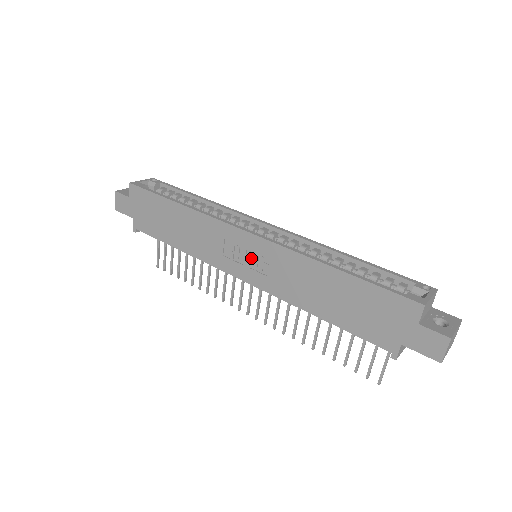
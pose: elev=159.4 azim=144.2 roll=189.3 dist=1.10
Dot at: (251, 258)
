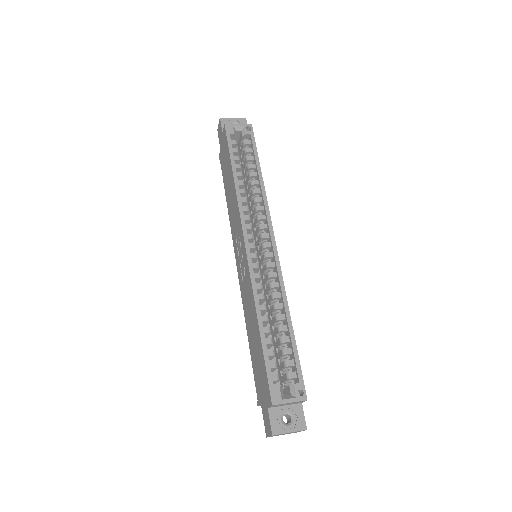
Dot at: (242, 260)
